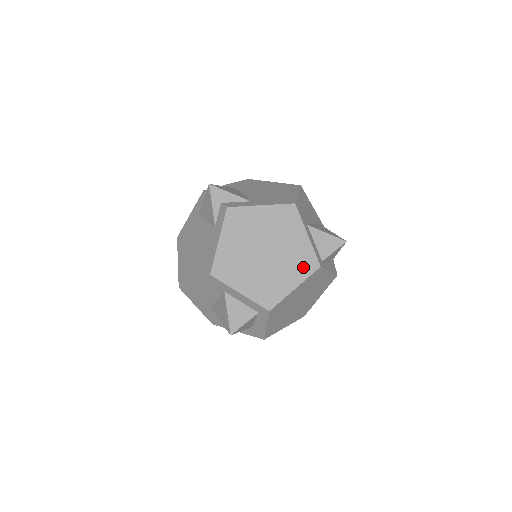
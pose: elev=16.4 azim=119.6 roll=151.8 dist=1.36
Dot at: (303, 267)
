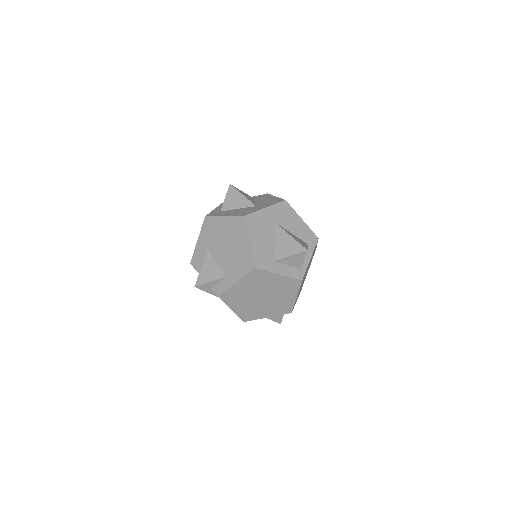
Dot at: (291, 287)
